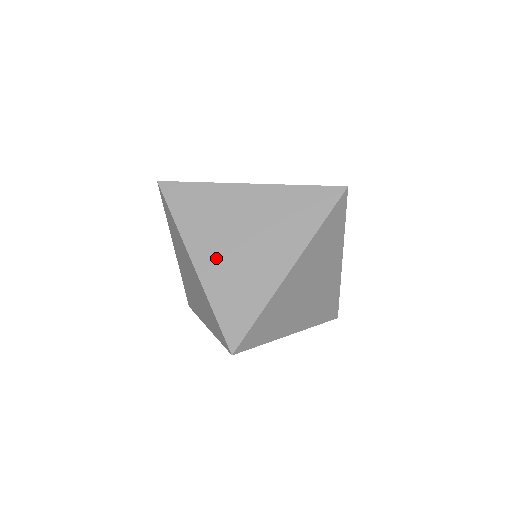
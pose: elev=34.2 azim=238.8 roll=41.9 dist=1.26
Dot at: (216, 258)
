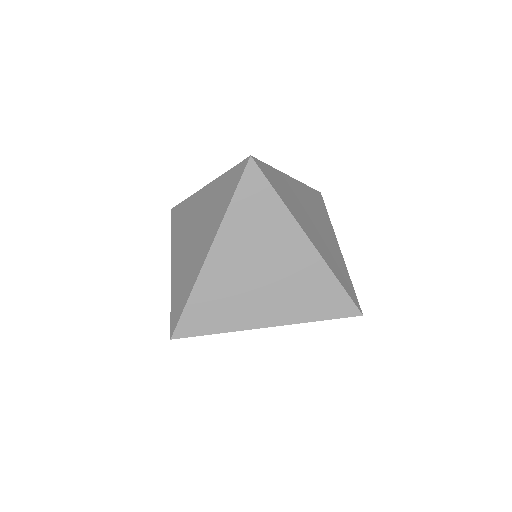
Dot at: (229, 266)
